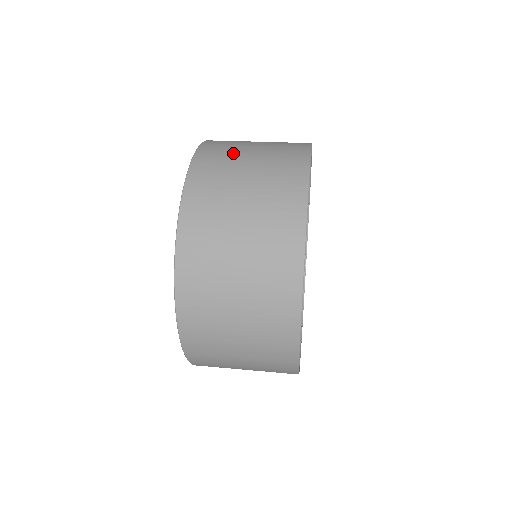
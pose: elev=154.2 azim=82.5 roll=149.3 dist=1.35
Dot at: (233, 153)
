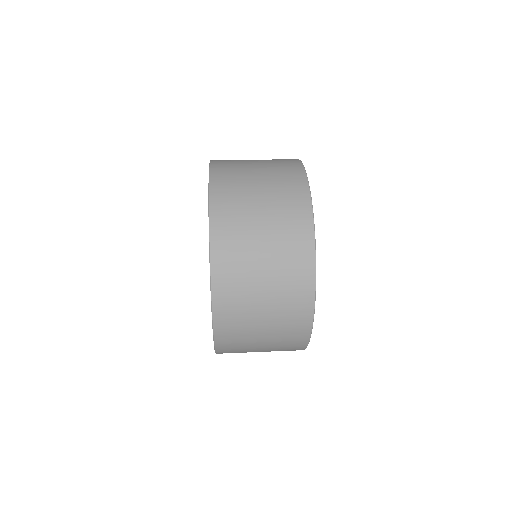
Dot at: occluded
